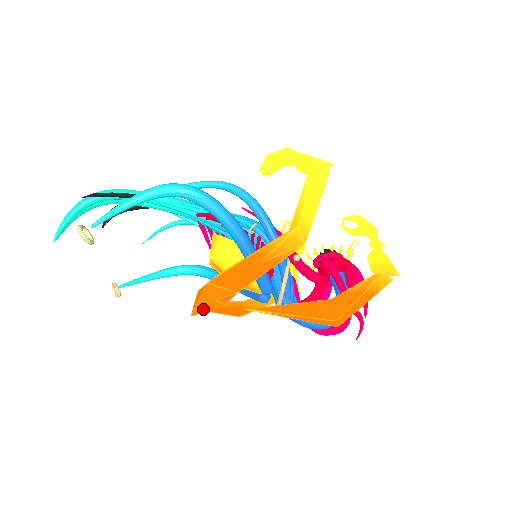
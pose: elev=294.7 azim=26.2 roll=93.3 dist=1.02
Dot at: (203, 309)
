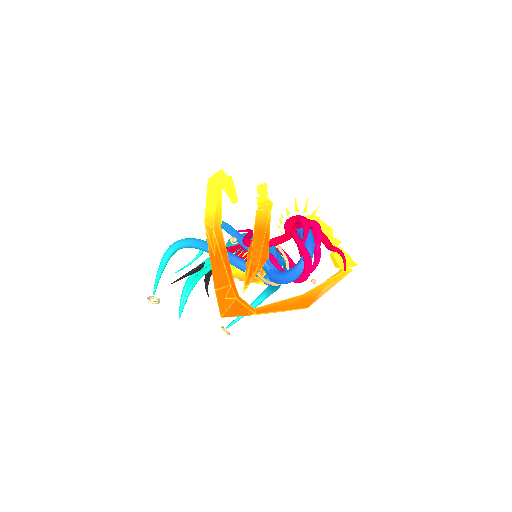
Dot at: (224, 309)
